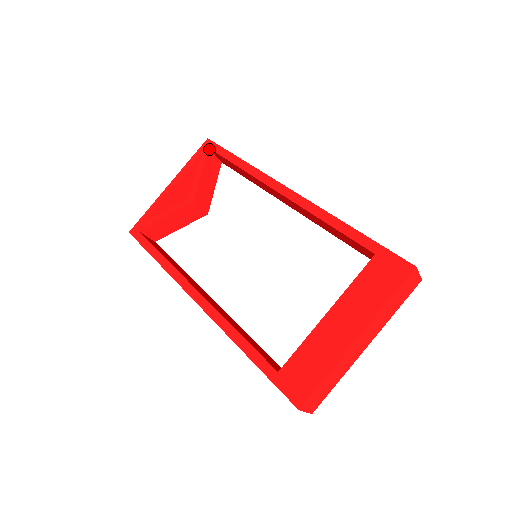
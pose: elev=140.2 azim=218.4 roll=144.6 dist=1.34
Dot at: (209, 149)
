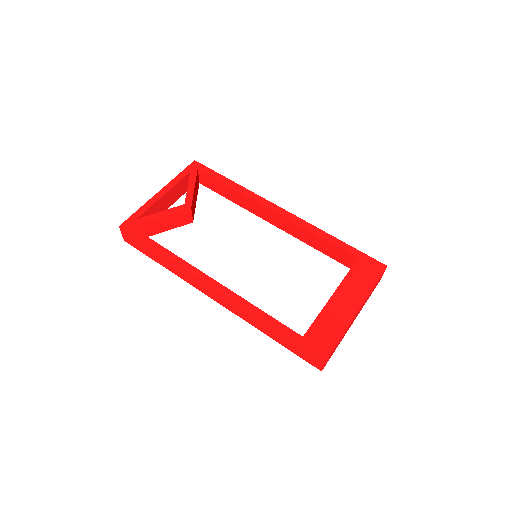
Dot at: (197, 169)
